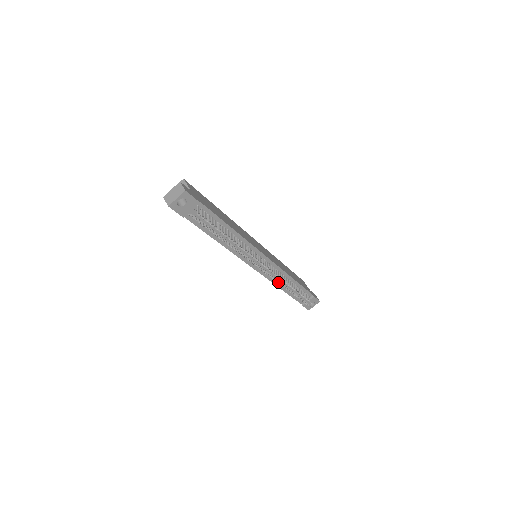
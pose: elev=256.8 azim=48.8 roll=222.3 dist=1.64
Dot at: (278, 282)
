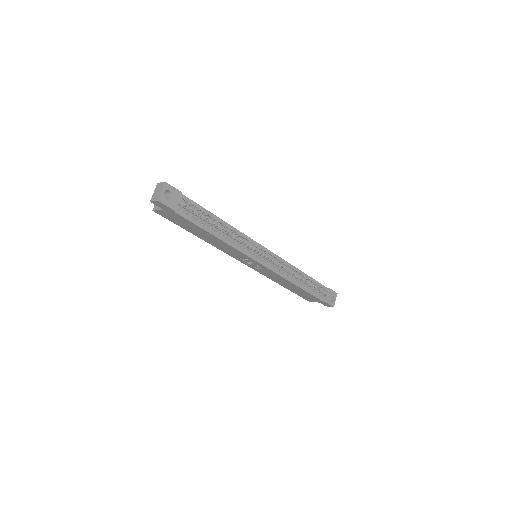
Dot at: occluded
